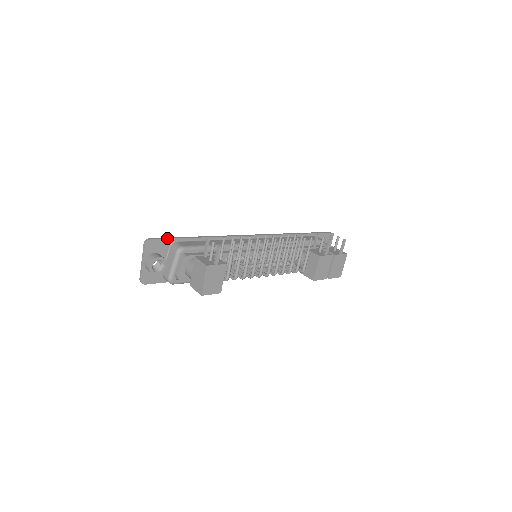
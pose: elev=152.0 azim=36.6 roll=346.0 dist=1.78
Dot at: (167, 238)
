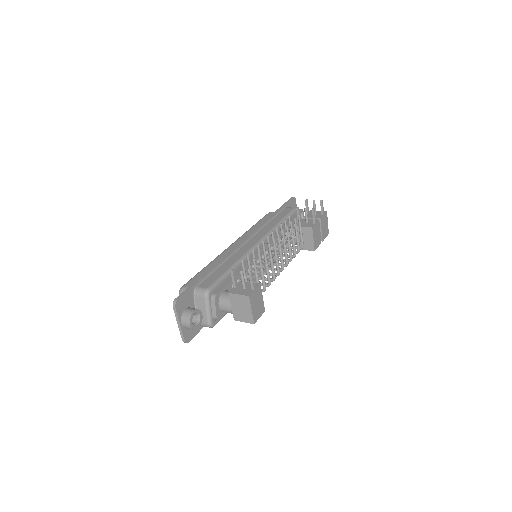
Dot at: (188, 289)
